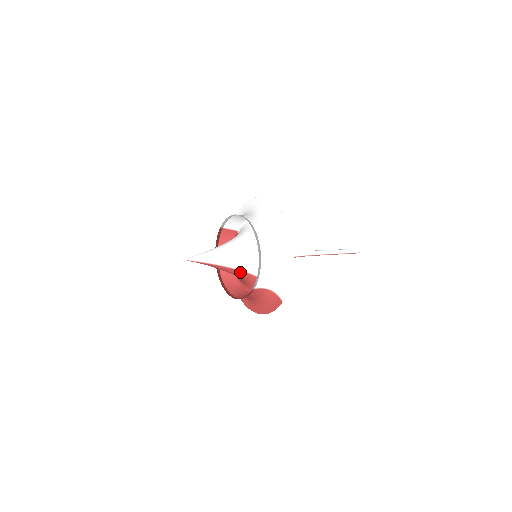
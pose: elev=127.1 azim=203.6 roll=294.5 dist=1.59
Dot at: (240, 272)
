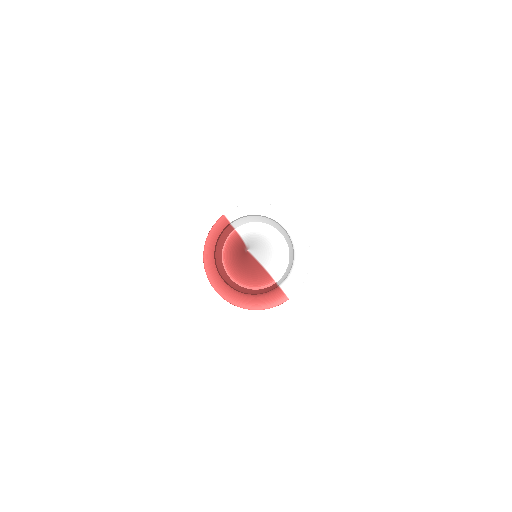
Dot at: (262, 269)
